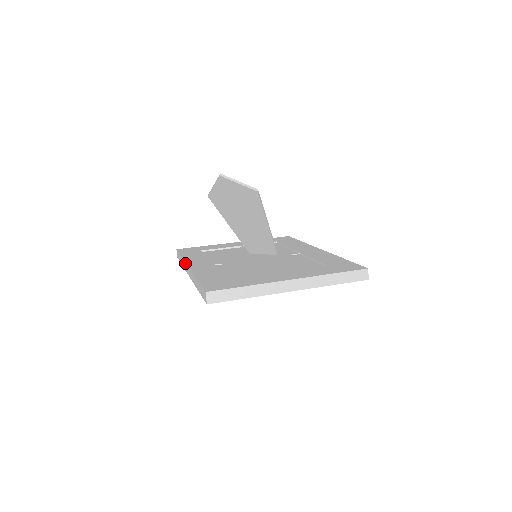
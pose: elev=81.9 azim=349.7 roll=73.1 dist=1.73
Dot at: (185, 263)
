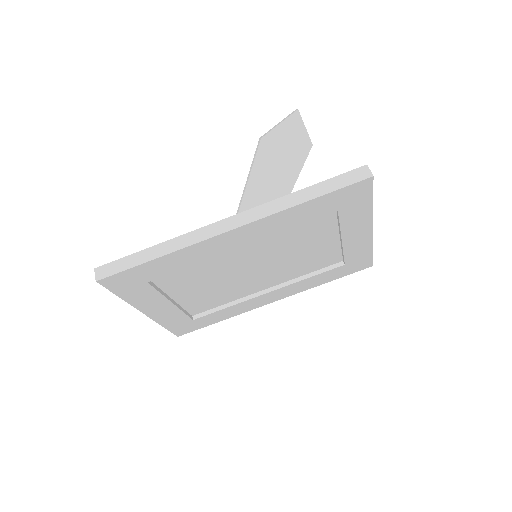
Dot at: (201, 228)
